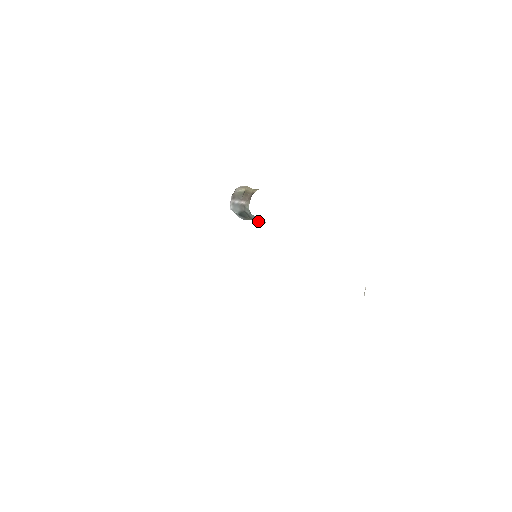
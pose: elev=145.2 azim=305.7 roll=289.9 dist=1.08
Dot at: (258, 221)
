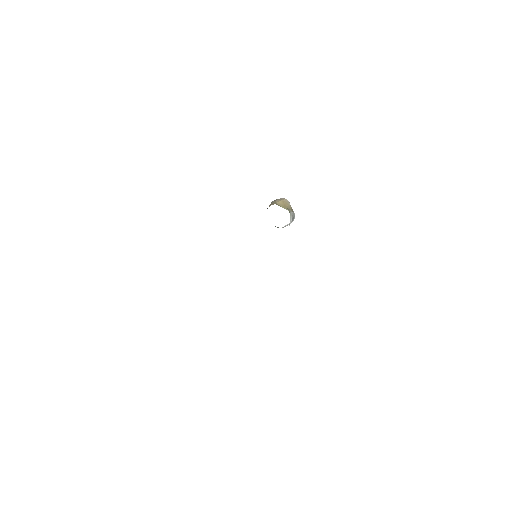
Dot at: occluded
